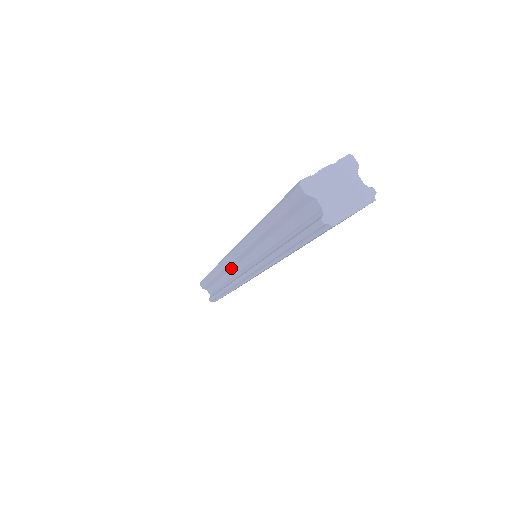
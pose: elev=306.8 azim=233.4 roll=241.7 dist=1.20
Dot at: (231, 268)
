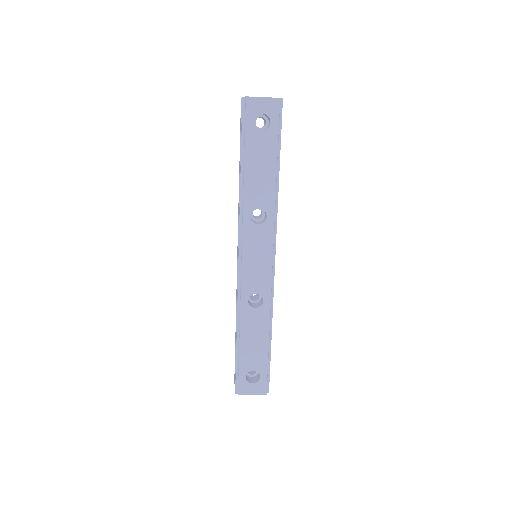
Dot at: occluded
